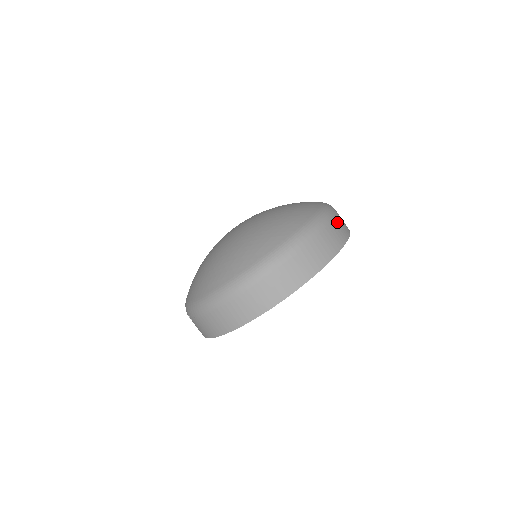
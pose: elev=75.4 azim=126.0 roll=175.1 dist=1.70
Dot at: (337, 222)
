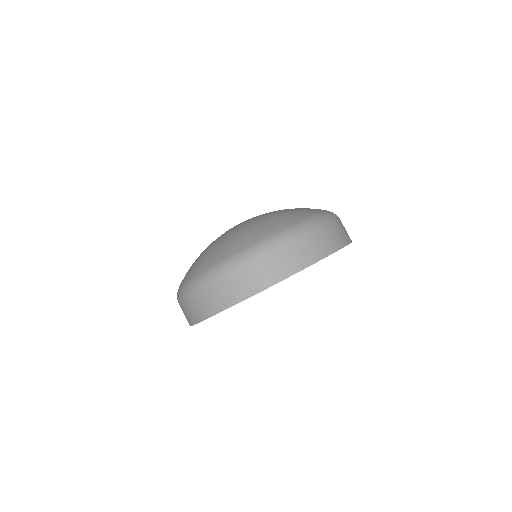
Dot at: (316, 238)
